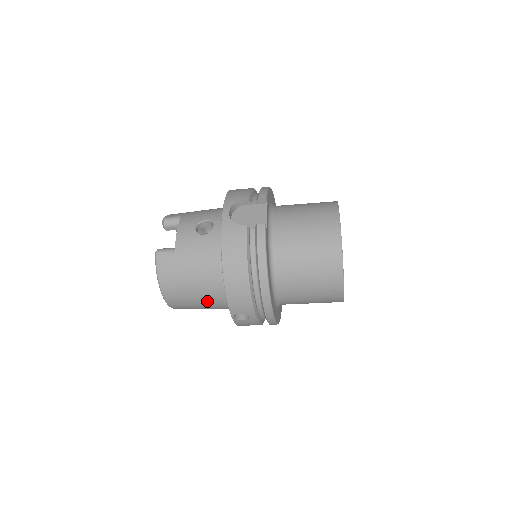
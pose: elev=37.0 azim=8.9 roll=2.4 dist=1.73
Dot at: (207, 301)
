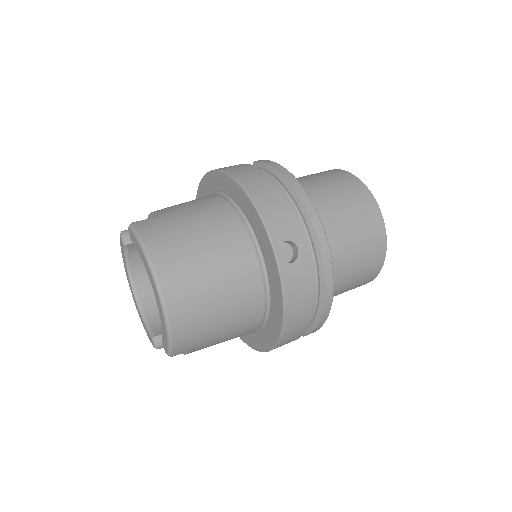
Dot at: (226, 268)
